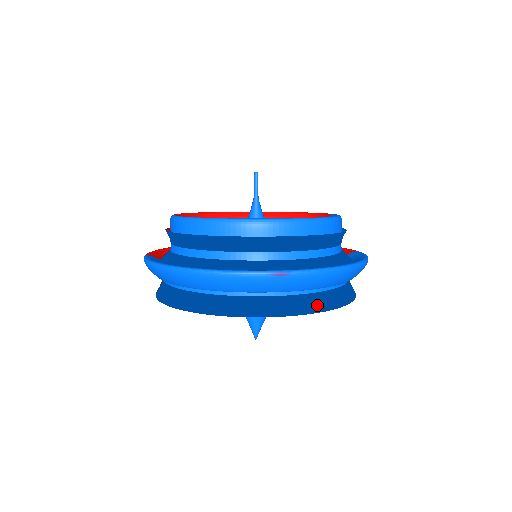
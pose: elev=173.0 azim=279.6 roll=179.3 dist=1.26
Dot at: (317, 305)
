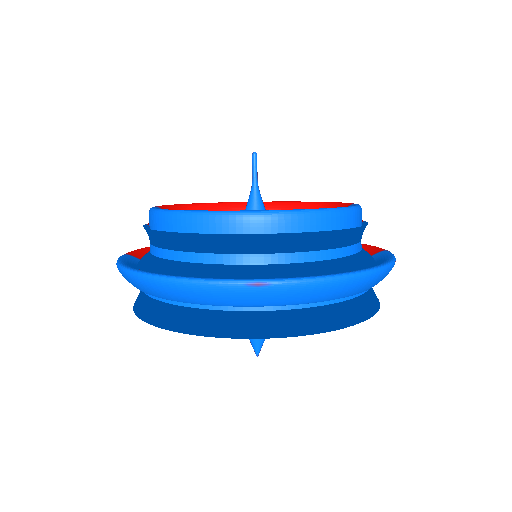
Dot at: (316, 324)
